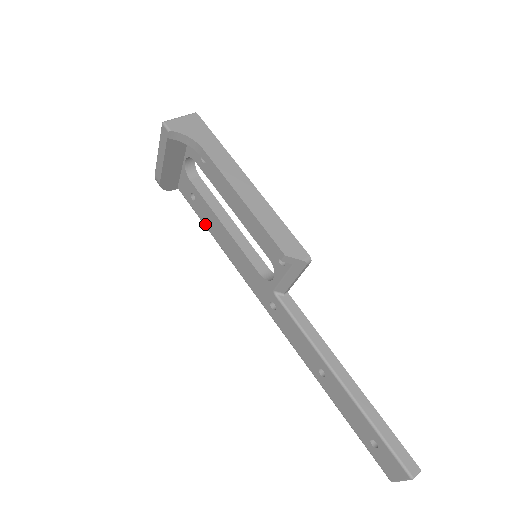
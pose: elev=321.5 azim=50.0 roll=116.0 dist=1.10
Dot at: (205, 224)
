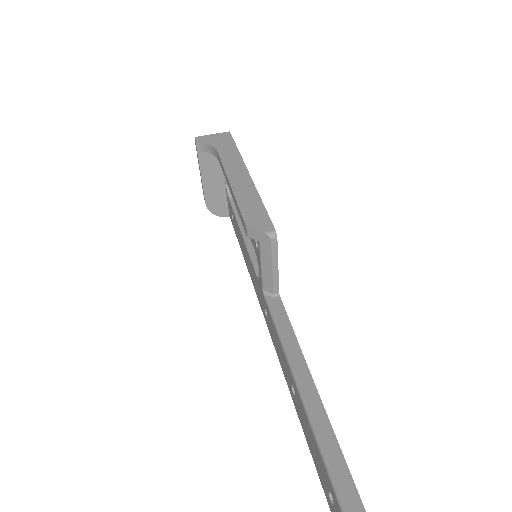
Dot at: (239, 242)
